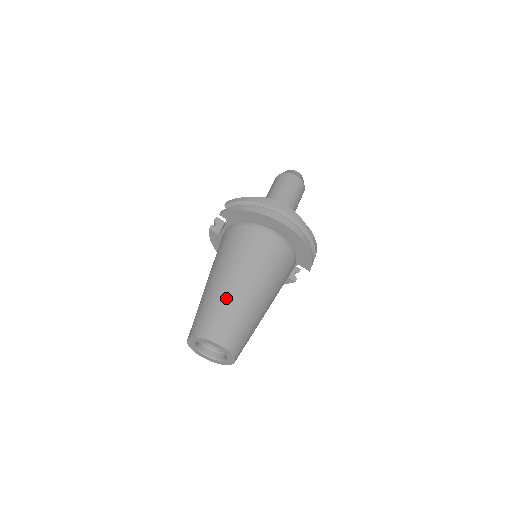
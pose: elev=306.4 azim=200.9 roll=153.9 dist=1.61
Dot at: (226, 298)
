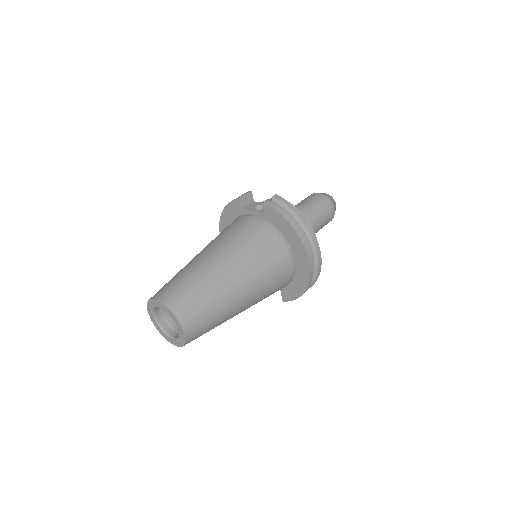
Dot at: (218, 292)
